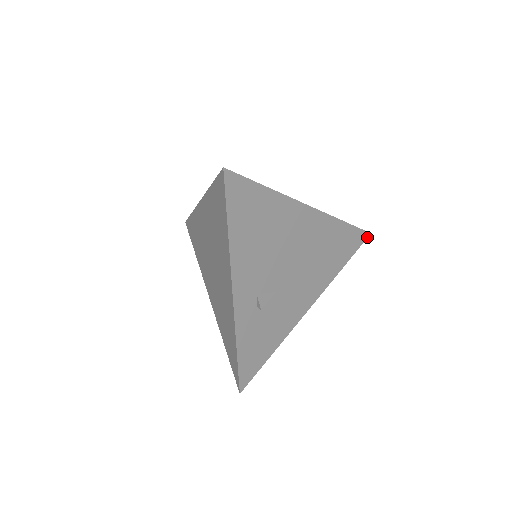
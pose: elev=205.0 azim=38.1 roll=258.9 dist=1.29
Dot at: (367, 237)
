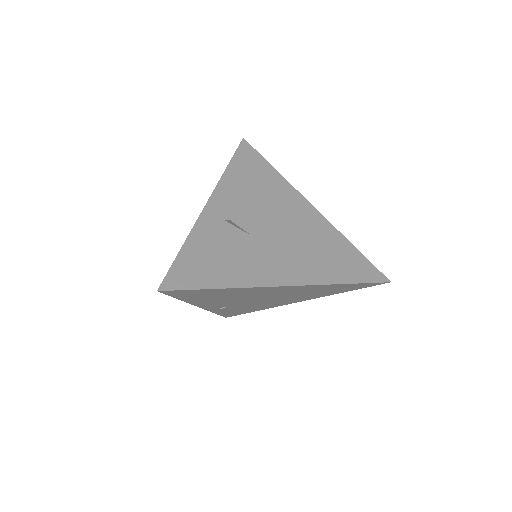
Dot at: (385, 282)
